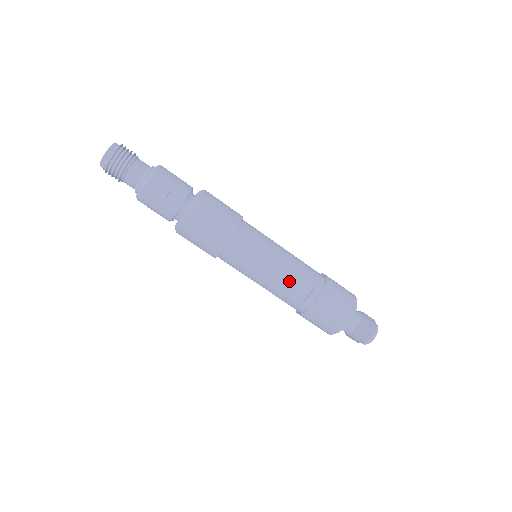
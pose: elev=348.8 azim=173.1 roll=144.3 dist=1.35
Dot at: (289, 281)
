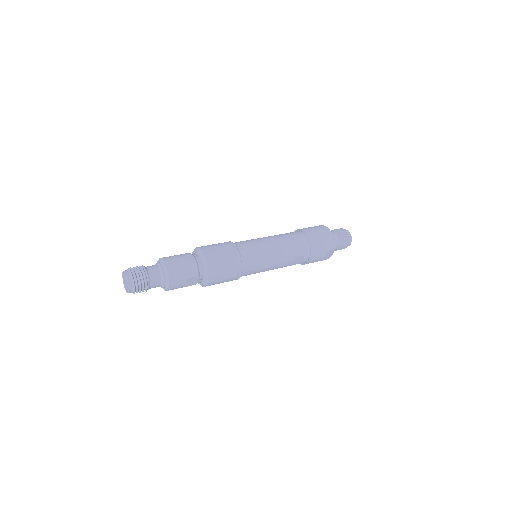
Dot at: (287, 264)
